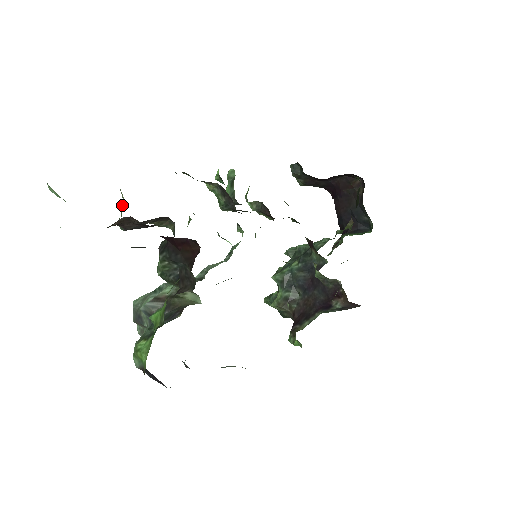
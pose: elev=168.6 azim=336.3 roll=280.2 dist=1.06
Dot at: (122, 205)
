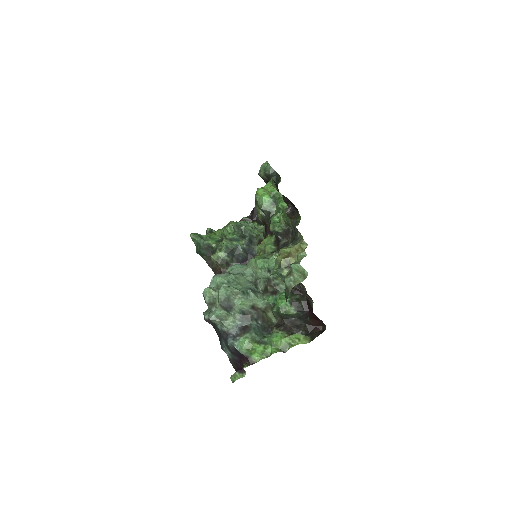
Dot at: (288, 261)
